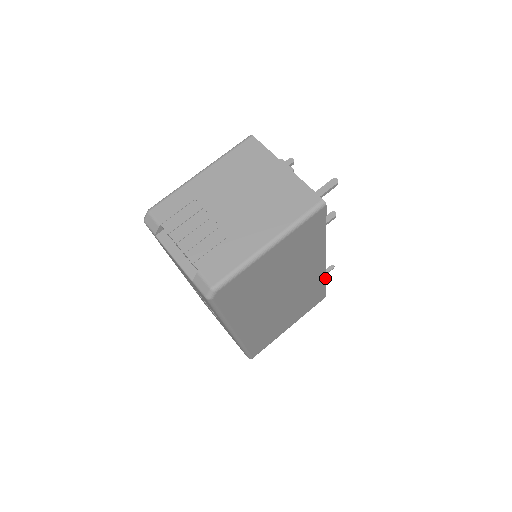
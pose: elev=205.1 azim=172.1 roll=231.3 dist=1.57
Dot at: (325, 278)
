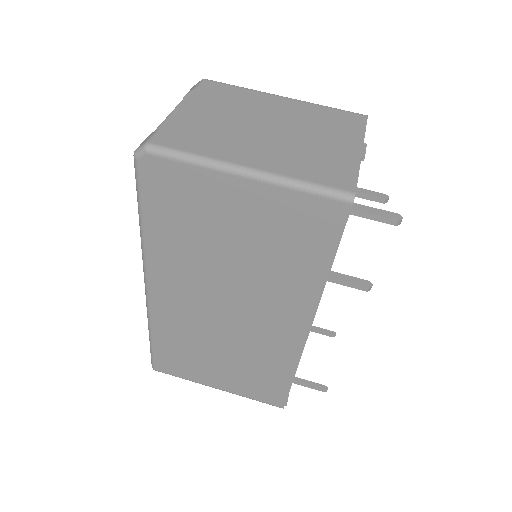
Dot at: occluded
